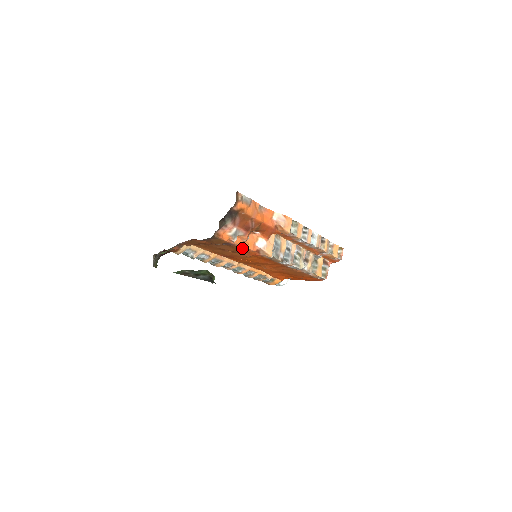
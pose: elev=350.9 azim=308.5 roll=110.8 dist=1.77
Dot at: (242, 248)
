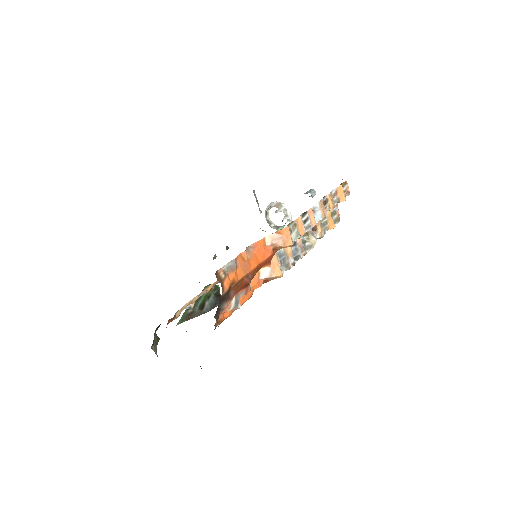
Dot at: (248, 297)
